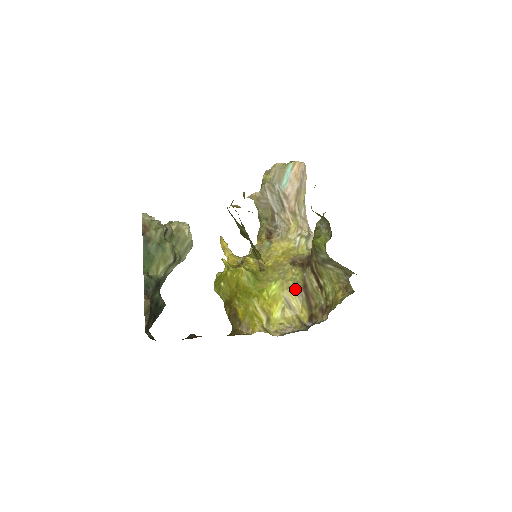
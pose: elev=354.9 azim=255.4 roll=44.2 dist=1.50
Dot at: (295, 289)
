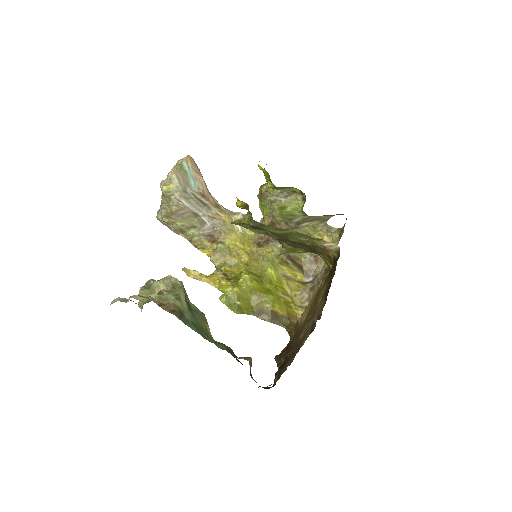
Dot at: (281, 263)
